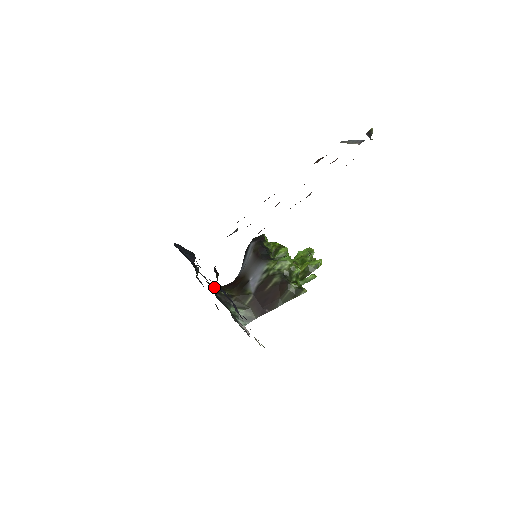
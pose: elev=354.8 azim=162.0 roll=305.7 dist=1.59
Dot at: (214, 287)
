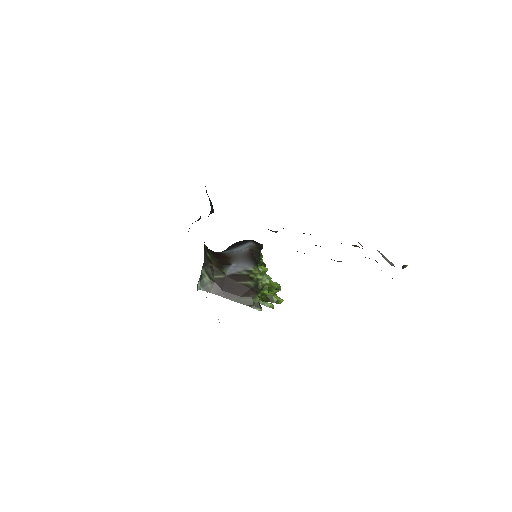
Dot at: occluded
